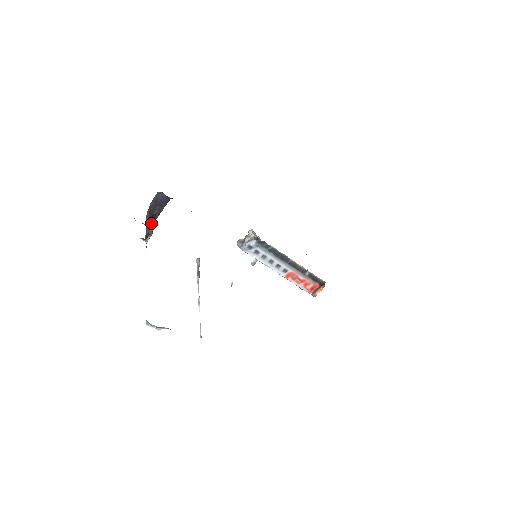
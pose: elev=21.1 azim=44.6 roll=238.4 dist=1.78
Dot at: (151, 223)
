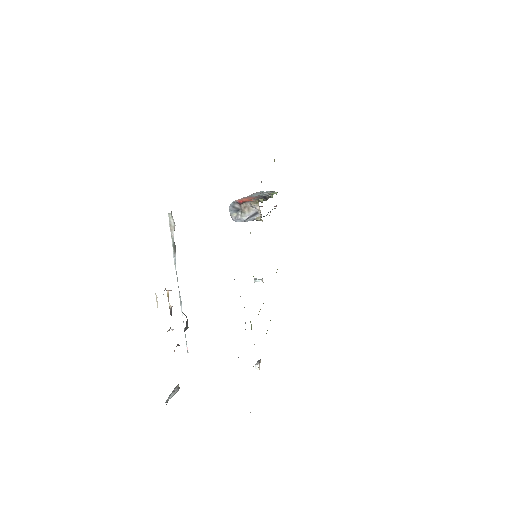
Dot at: occluded
